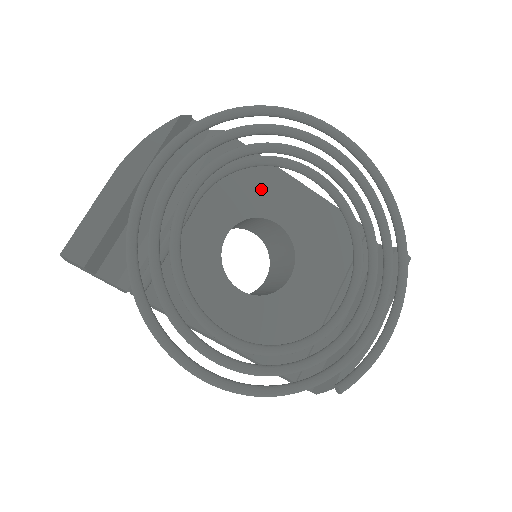
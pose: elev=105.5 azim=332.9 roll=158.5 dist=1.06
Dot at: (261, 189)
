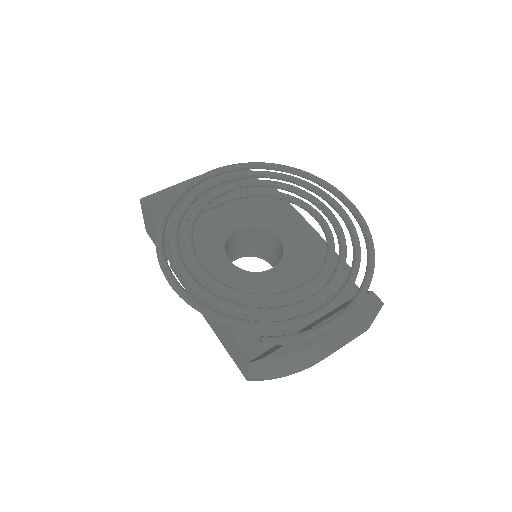
Dot at: (277, 216)
